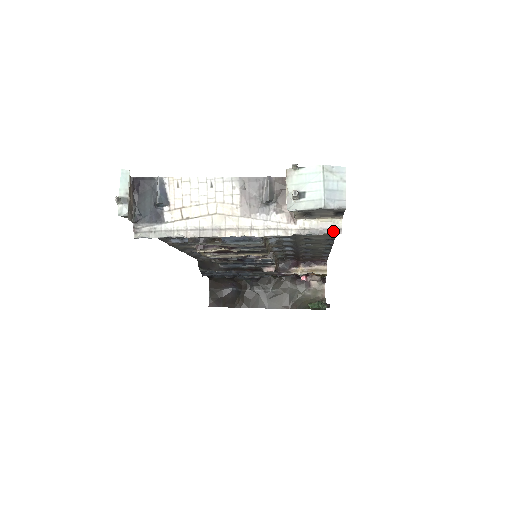
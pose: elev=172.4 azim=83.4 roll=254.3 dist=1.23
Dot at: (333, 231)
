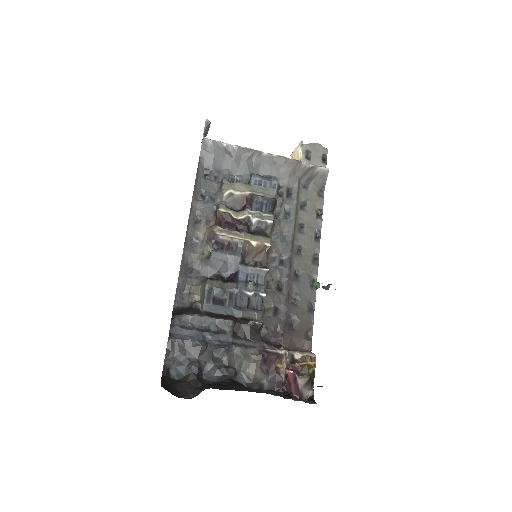
Dot at: (324, 167)
